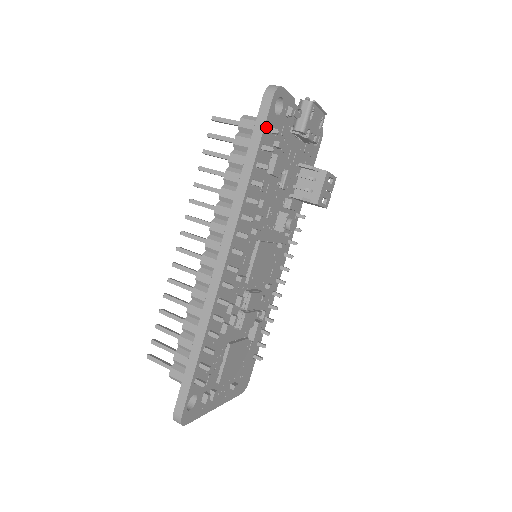
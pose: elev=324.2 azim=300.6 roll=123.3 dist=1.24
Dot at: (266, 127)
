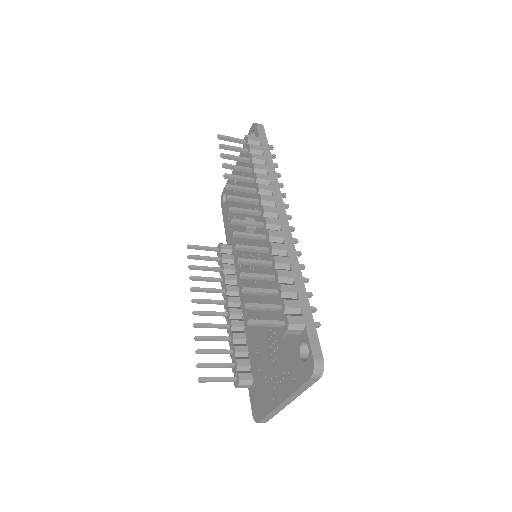
Dot at: (266, 143)
